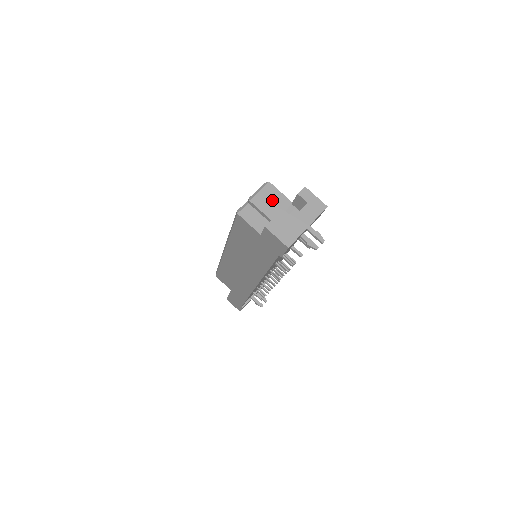
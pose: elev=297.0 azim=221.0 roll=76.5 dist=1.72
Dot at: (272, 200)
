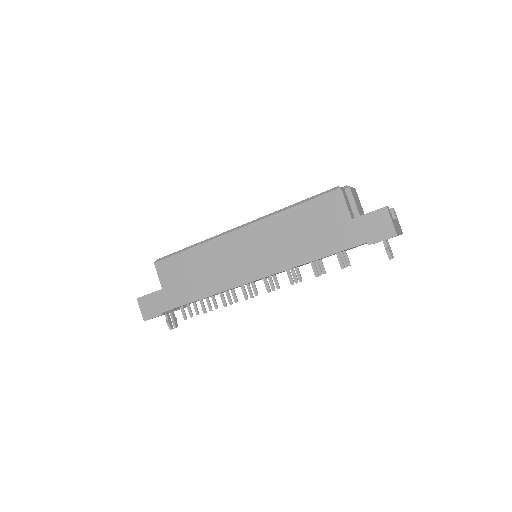
Dot at: (358, 202)
